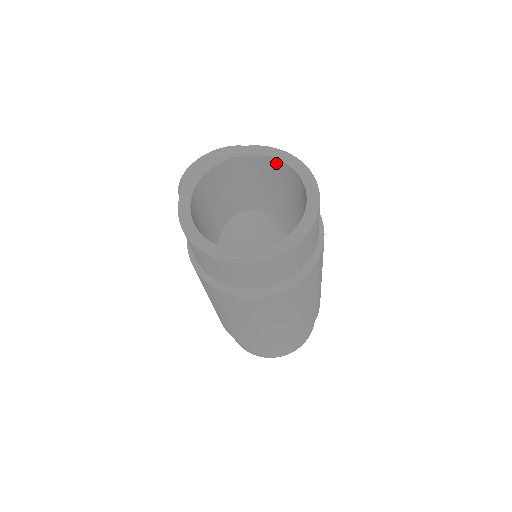
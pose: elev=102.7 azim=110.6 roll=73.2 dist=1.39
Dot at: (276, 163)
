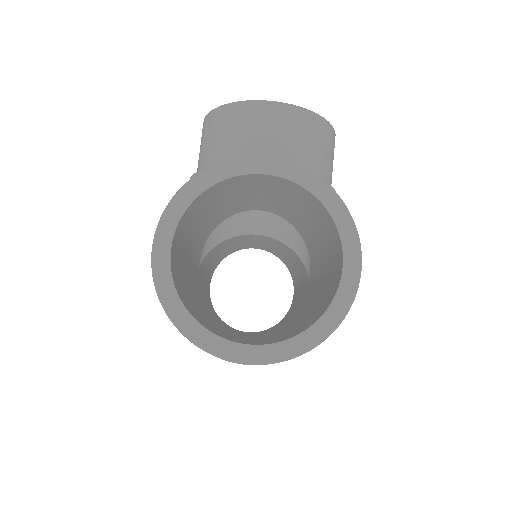
Dot at: (325, 212)
